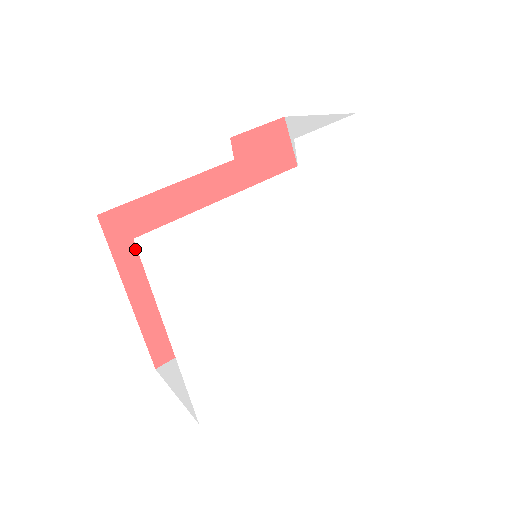
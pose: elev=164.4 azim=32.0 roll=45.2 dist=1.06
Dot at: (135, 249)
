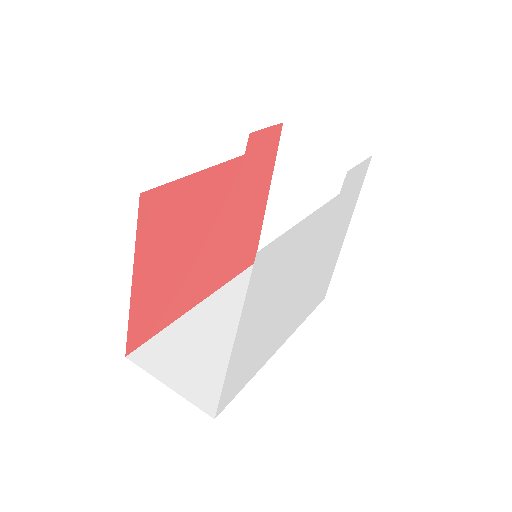
Dot at: (154, 233)
